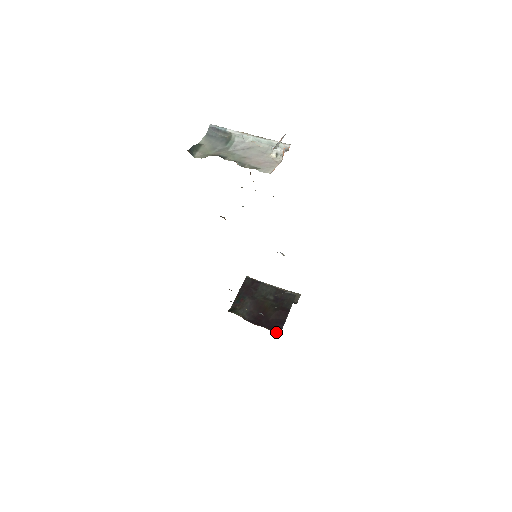
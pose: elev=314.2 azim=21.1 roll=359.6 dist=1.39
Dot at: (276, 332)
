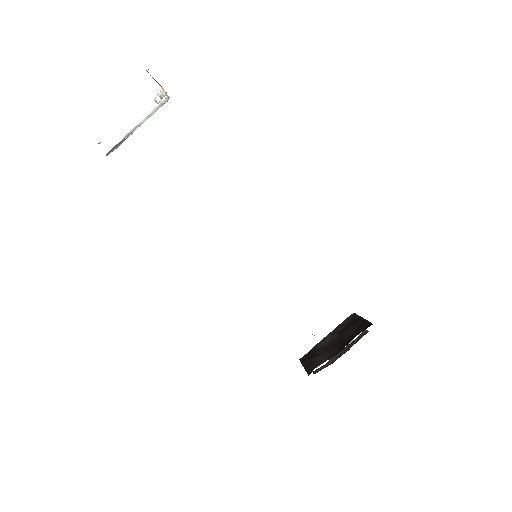
Dot at: occluded
